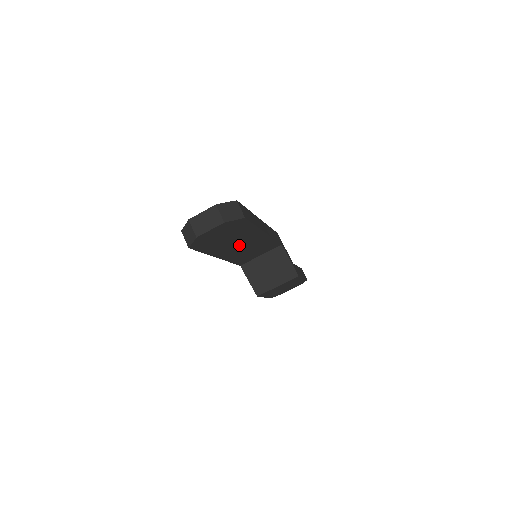
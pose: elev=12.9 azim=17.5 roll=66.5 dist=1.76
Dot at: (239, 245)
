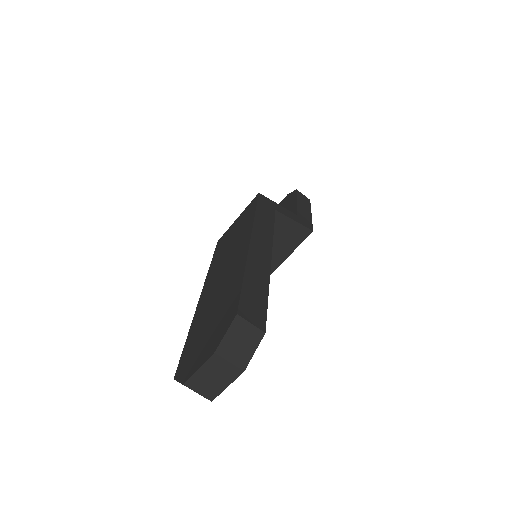
Dot at: occluded
